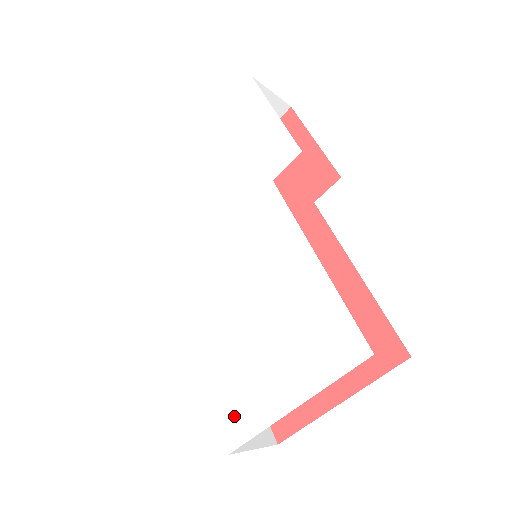
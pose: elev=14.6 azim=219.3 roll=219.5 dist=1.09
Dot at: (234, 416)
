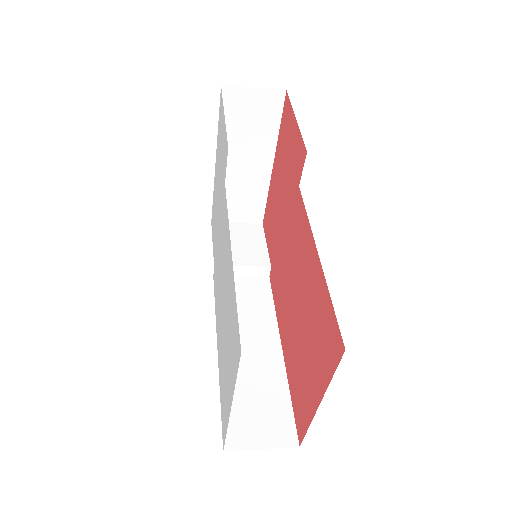
Dot at: (223, 415)
